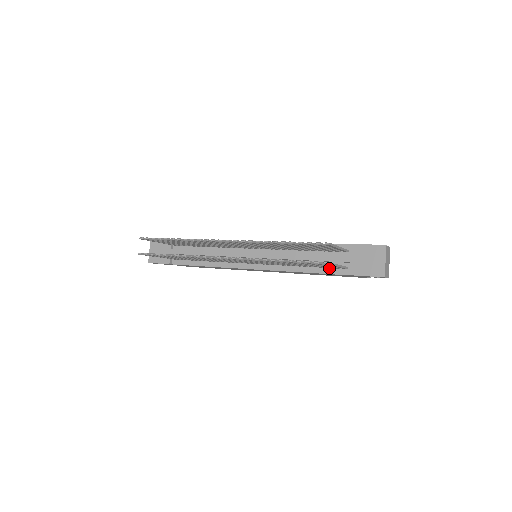
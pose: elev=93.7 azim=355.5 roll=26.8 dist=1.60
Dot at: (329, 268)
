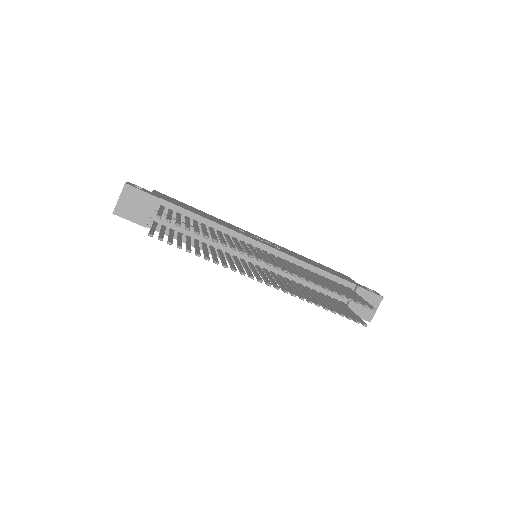
Dot at: (327, 297)
